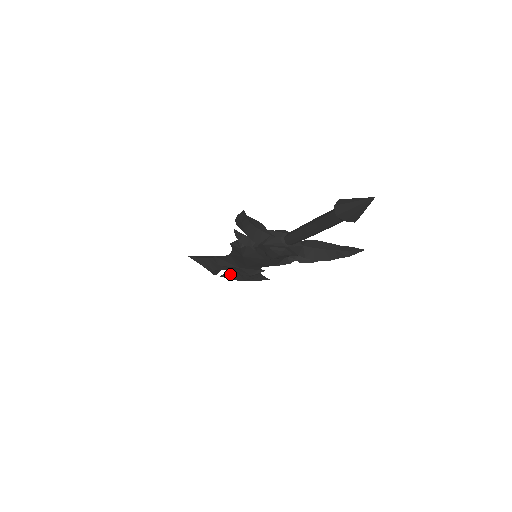
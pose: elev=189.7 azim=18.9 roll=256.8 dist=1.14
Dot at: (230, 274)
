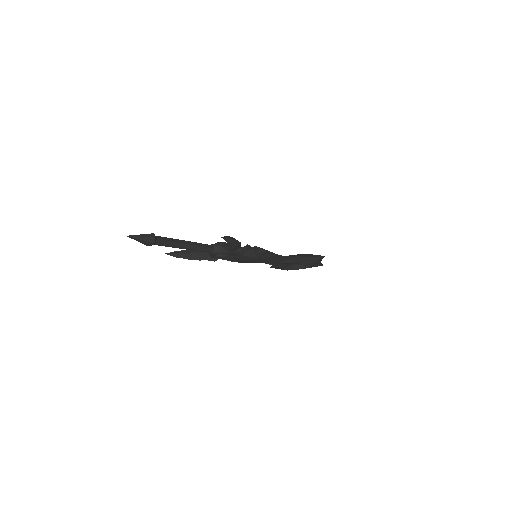
Dot at: occluded
